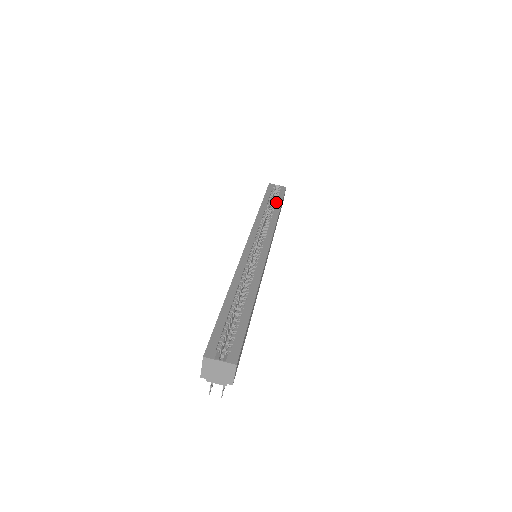
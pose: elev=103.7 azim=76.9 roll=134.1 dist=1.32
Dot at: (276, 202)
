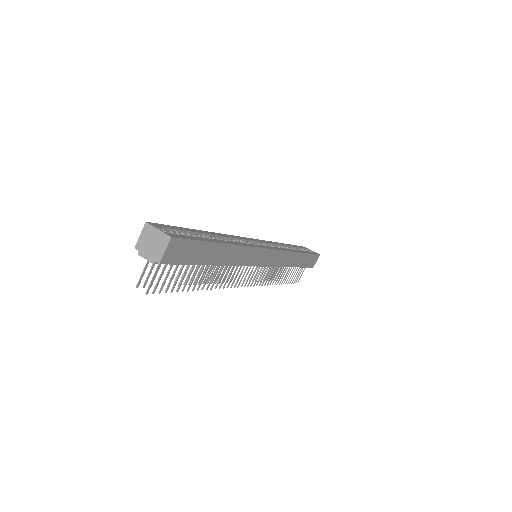
Dot at: occluded
